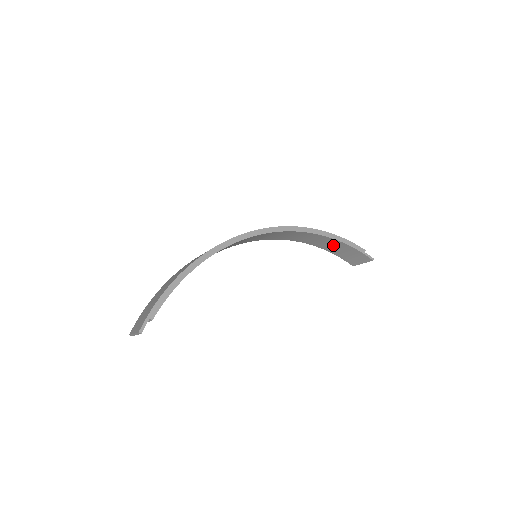
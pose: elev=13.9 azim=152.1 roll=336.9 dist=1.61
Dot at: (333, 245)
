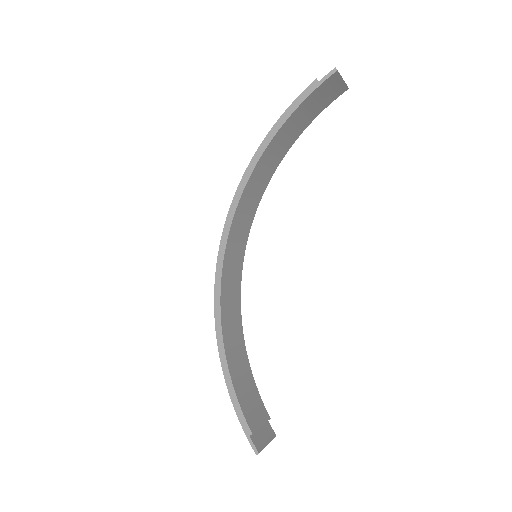
Dot at: (293, 126)
